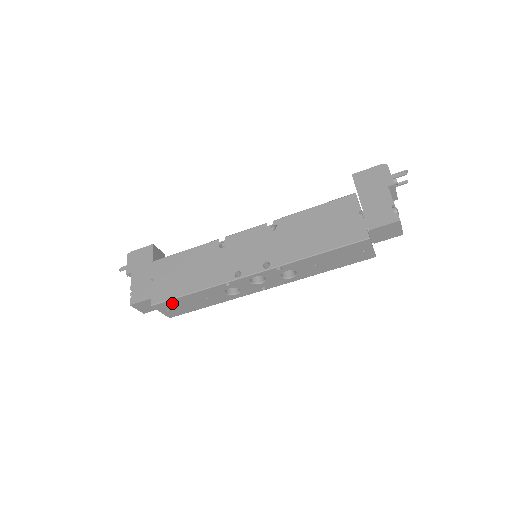
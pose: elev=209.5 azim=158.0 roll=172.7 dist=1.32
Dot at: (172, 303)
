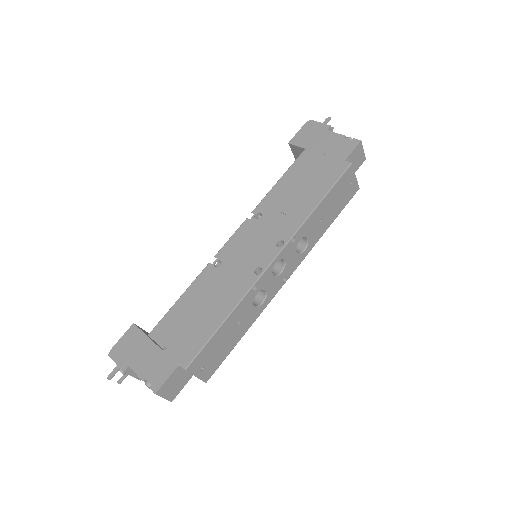
Dot at: (206, 352)
